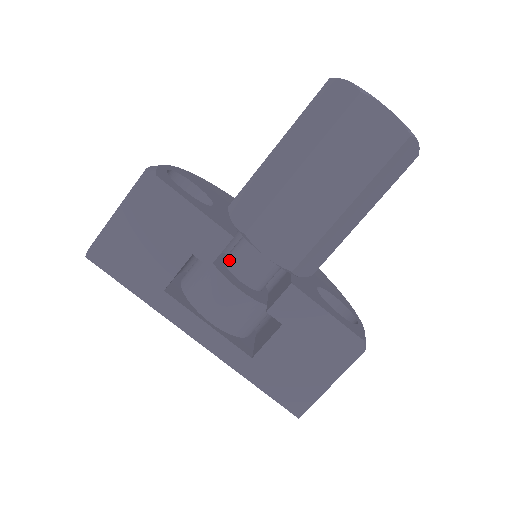
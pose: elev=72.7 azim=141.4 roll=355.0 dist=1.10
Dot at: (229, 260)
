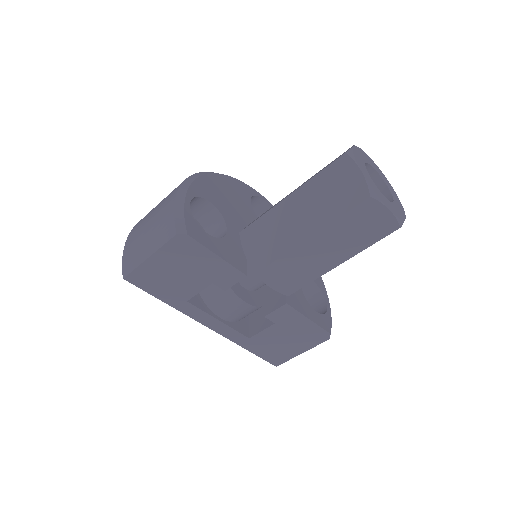
Dot at: occluded
